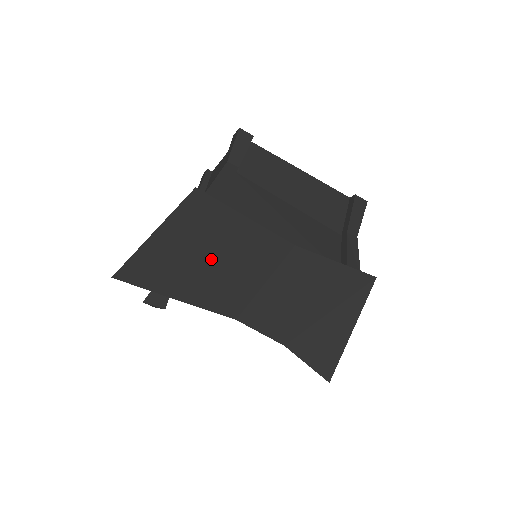
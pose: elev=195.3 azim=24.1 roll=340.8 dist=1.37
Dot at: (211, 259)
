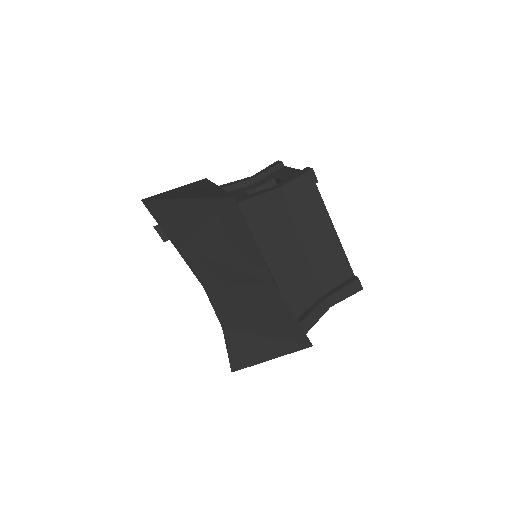
Dot at: (213, 243)
